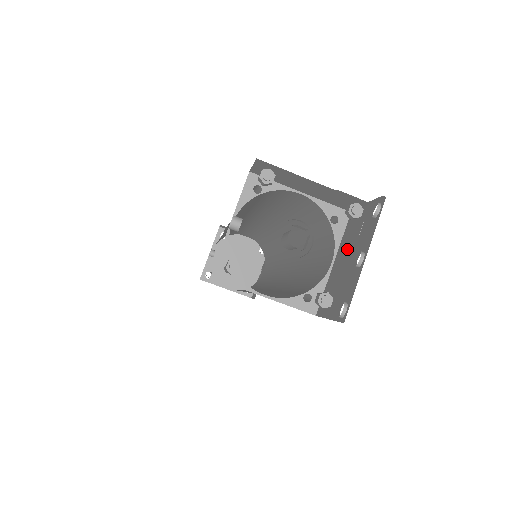
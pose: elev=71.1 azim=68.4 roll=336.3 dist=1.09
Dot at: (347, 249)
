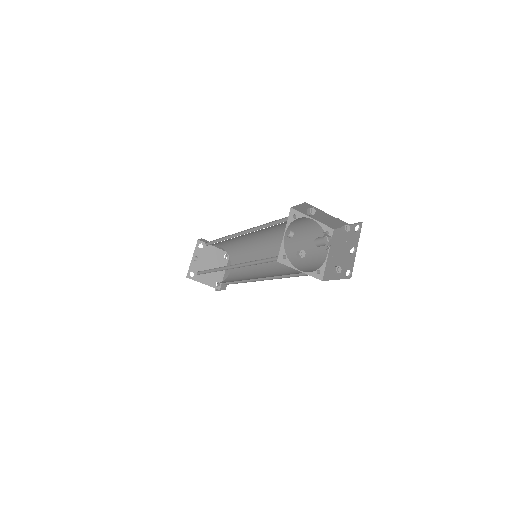
Dot at: (339, 247)
